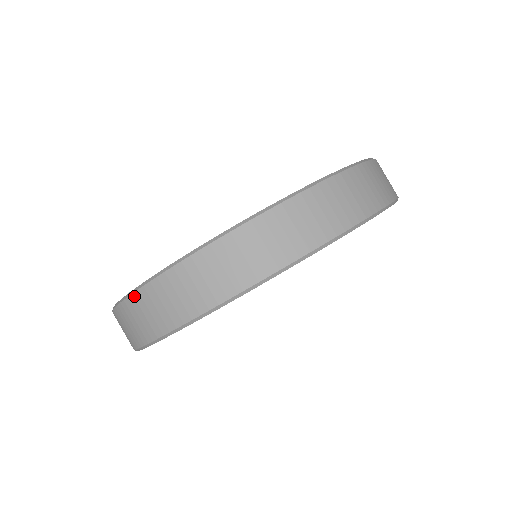
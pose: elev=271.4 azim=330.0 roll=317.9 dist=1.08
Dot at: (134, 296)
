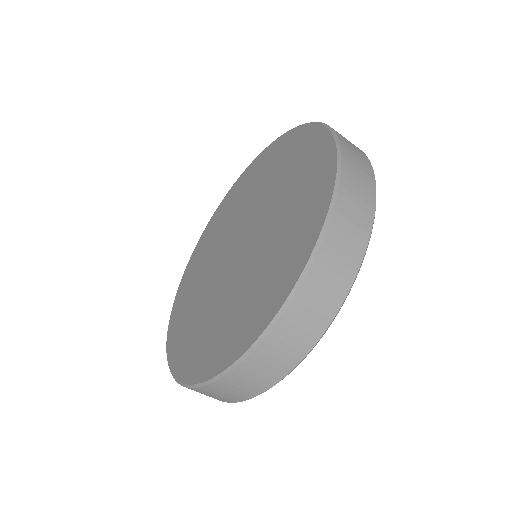
Dot at: occluded
